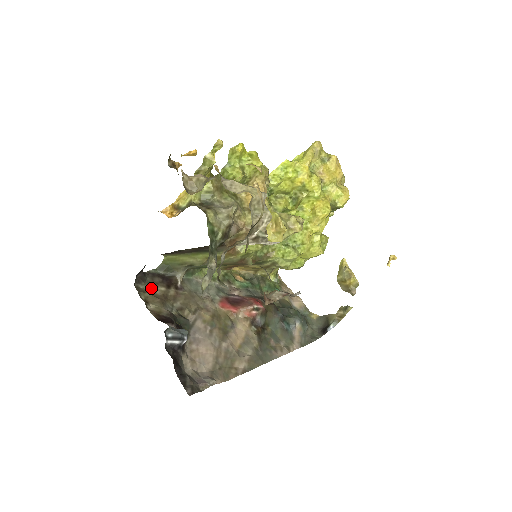
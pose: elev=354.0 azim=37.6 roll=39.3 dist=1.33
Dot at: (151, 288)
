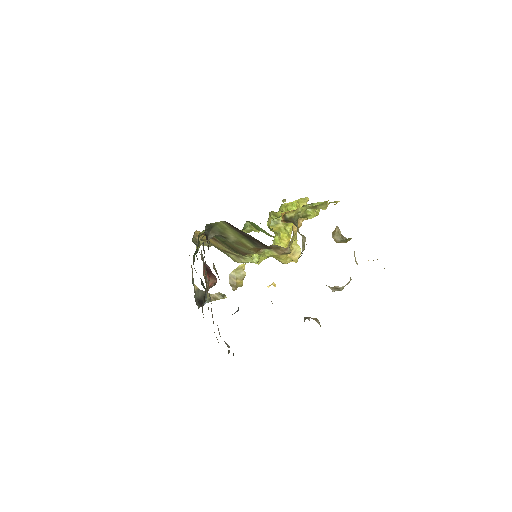
Dot at: occluded
